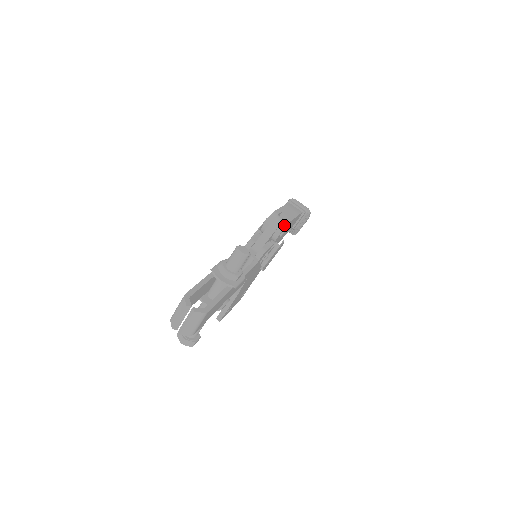
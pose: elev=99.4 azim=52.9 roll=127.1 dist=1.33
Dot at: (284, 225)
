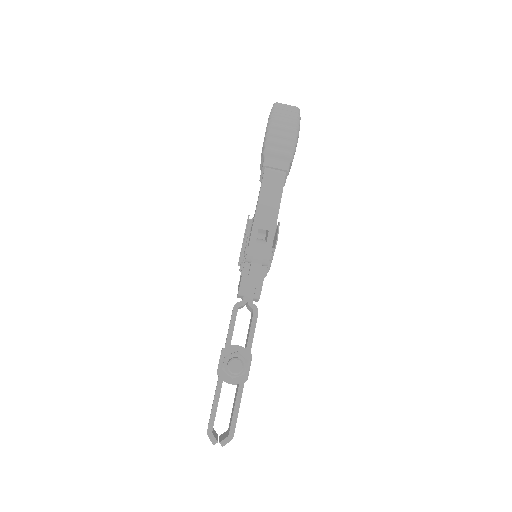
Dot at: (267, 257)
